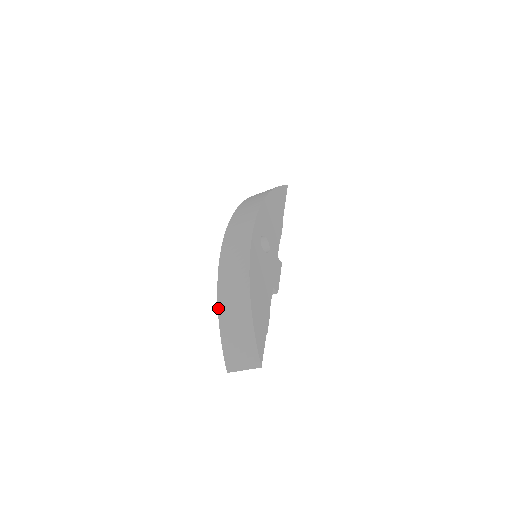
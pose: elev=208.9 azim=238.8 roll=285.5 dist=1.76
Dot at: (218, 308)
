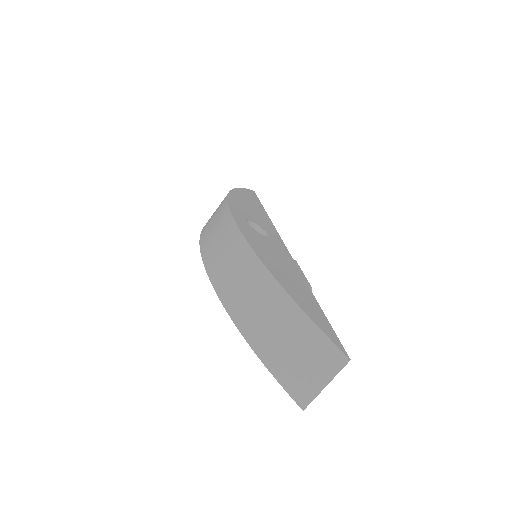
Dot at: (236, 325)
